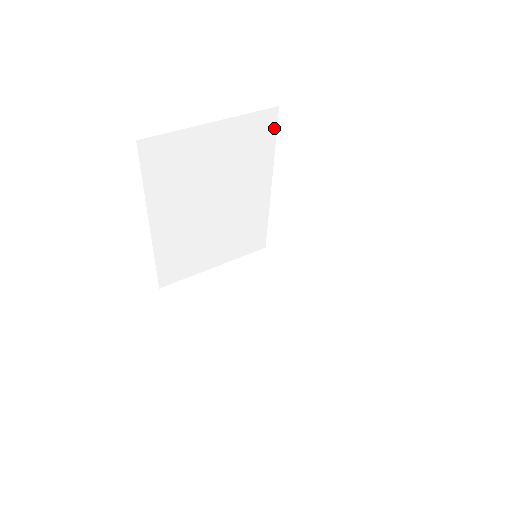
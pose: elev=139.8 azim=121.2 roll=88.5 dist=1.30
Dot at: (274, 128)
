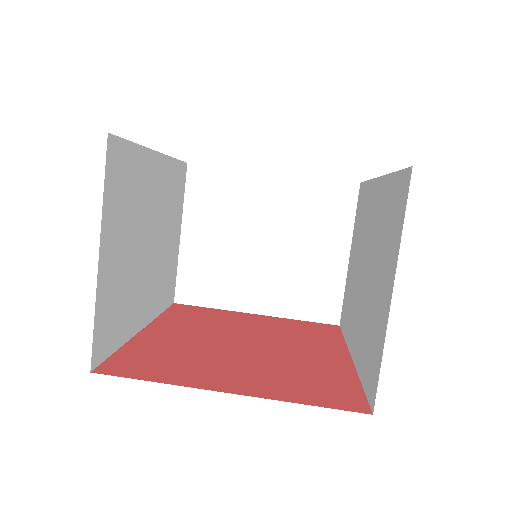
Dot at: (122, 144)
